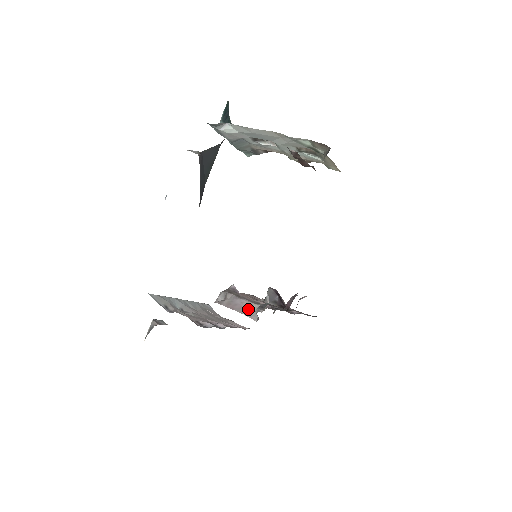
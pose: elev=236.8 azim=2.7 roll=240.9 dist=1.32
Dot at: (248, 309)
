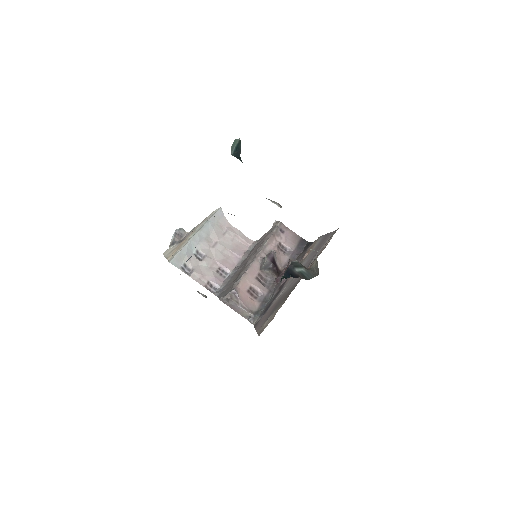
Dot at: (243, 314)
